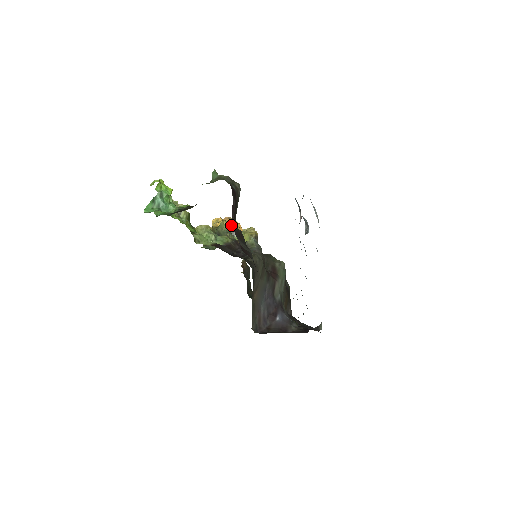
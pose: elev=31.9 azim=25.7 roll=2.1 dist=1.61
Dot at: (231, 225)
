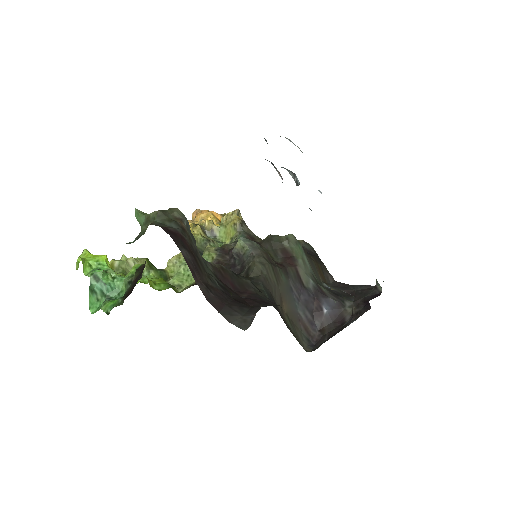
Dot at: (204, 225)
